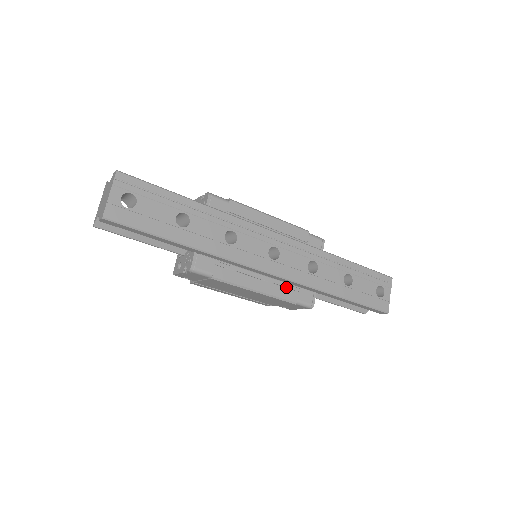
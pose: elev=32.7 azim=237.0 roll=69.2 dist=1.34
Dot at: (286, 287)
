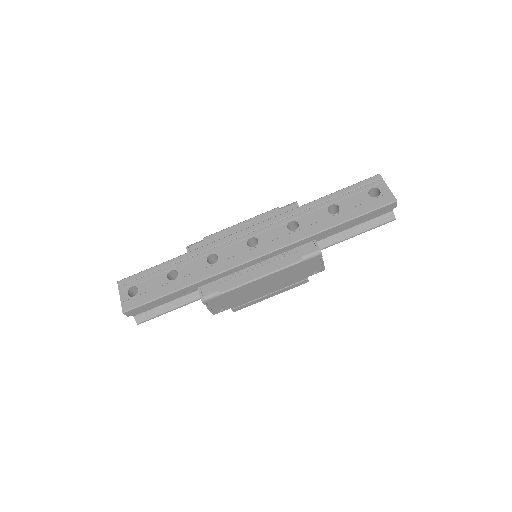
Dot at: (285, 256)
